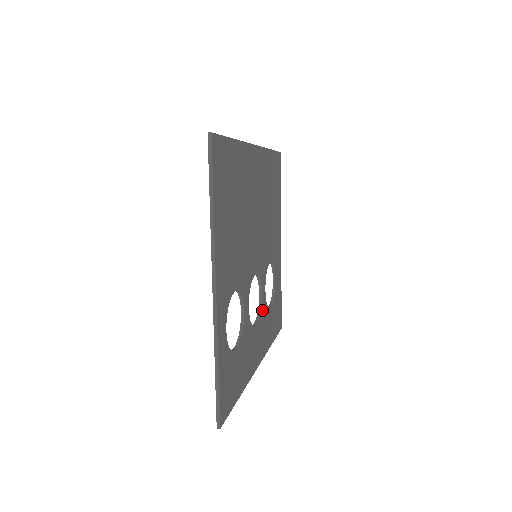
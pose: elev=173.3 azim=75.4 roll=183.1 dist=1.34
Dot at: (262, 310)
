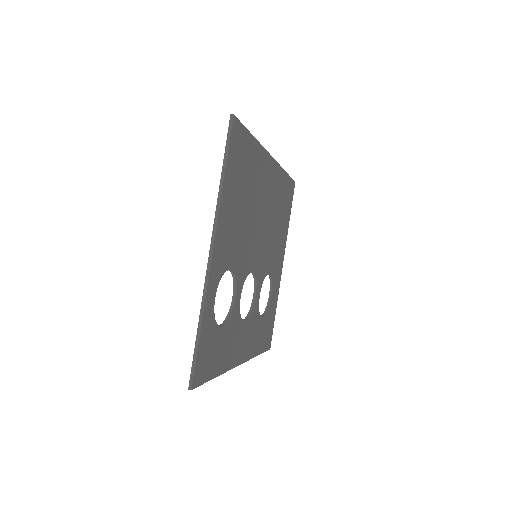
Dot at: (253, 312)
